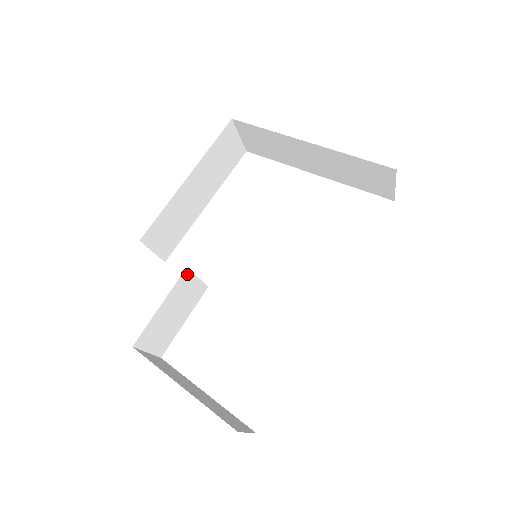
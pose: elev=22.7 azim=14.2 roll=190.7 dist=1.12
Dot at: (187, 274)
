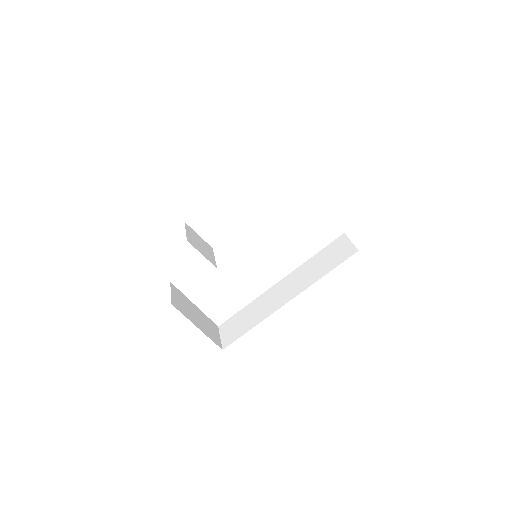
Dot at: occluded
